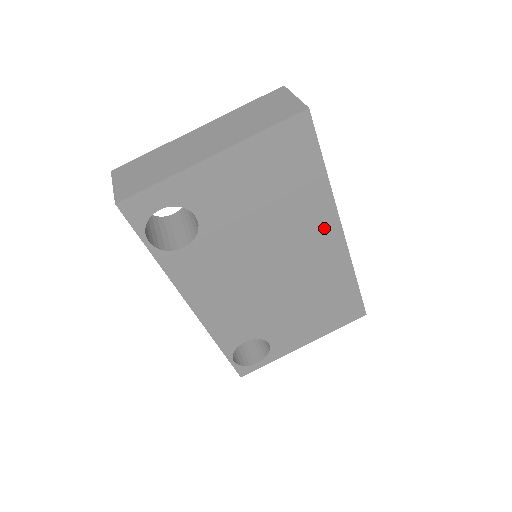
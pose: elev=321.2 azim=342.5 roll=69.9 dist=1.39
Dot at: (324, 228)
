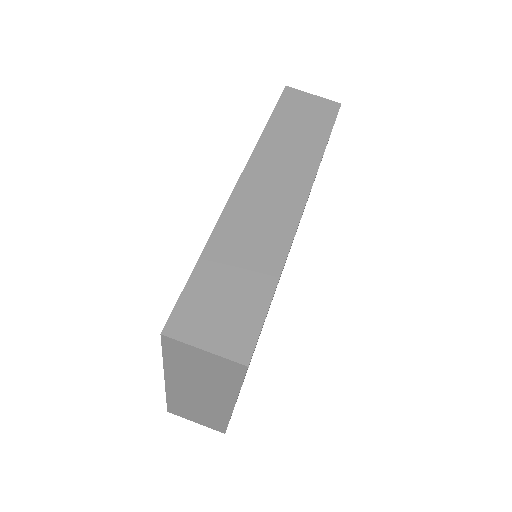
Dot at: occluded
